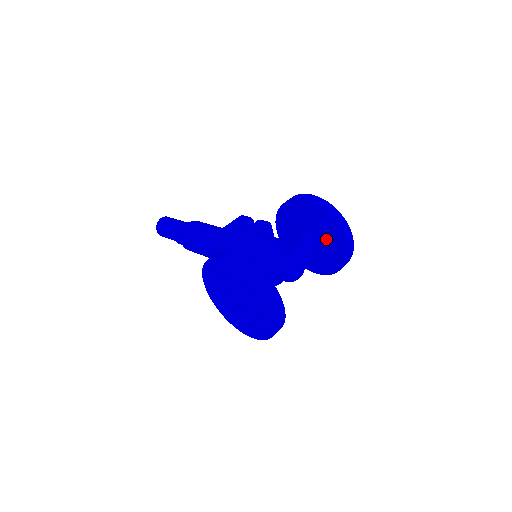
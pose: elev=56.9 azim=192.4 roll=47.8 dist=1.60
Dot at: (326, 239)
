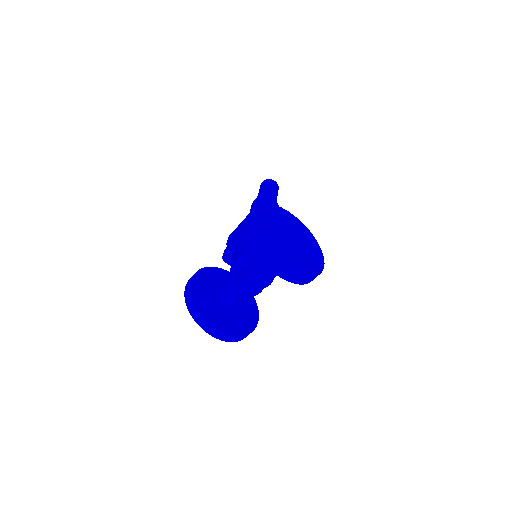
Dot at: occluded
